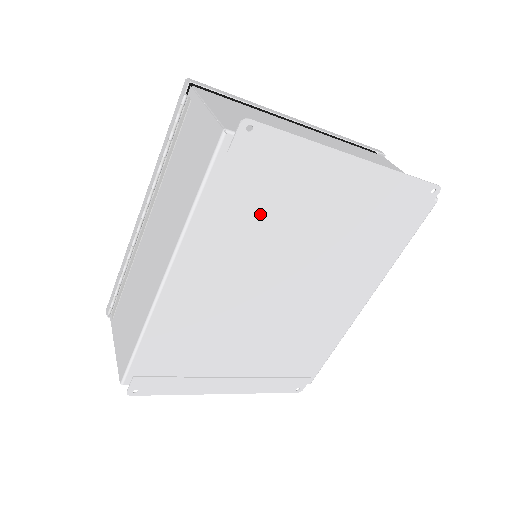
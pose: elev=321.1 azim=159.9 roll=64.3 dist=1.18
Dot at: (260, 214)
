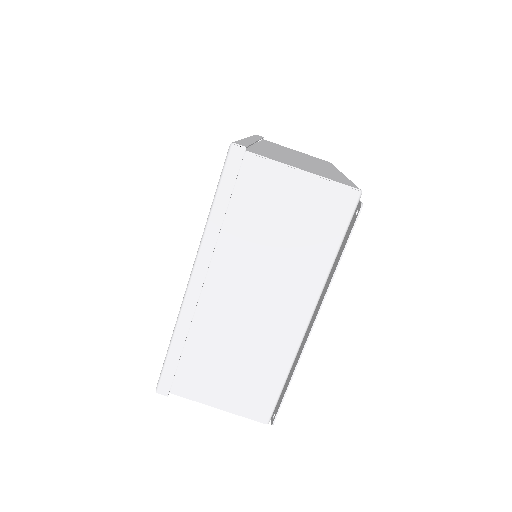
Dot at: occluded
